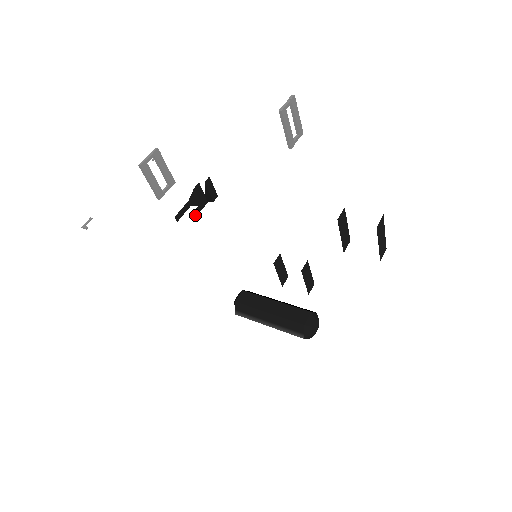
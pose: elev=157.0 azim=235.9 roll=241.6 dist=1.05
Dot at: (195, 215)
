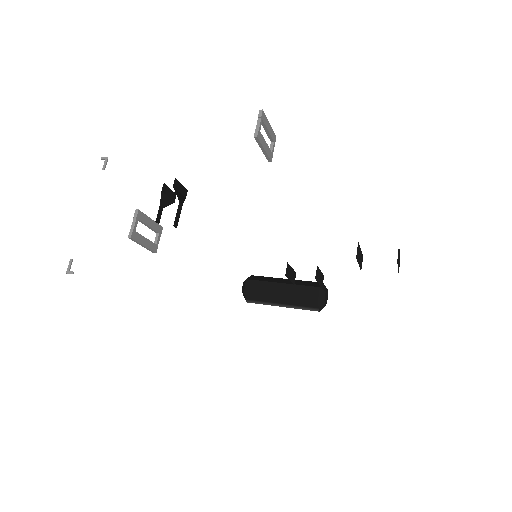
Dot at: (176, 224)
